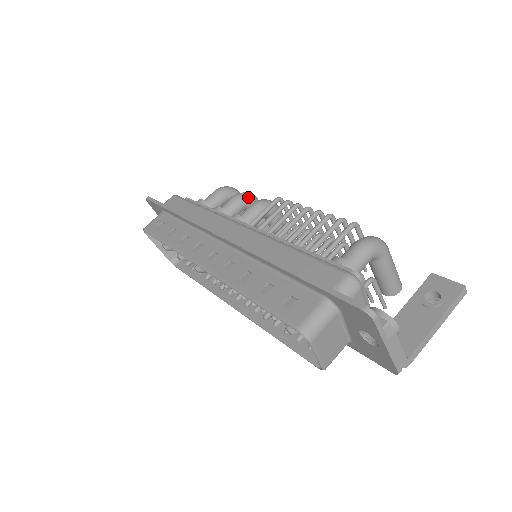
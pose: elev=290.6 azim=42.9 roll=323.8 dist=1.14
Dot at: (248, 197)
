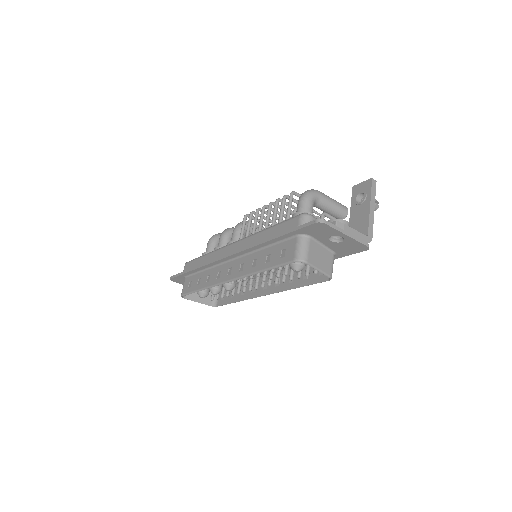
Dot at: (229, 230)
